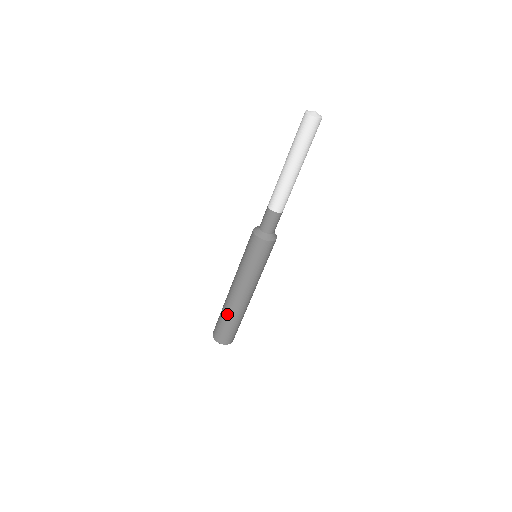
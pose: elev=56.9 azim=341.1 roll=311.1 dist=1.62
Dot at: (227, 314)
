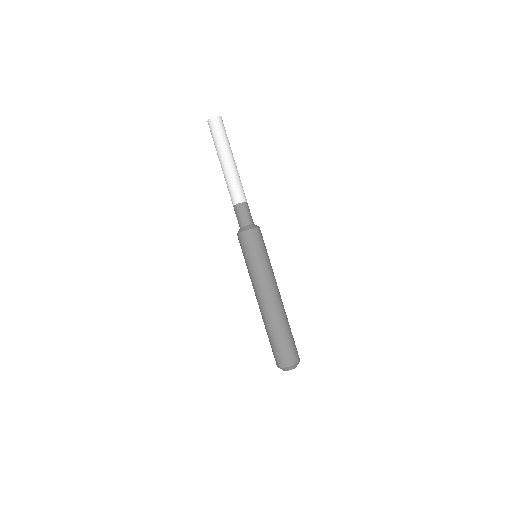
Dot at: (269, 328)
